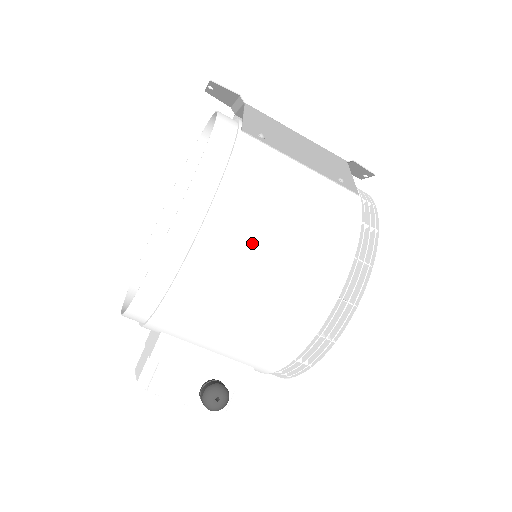
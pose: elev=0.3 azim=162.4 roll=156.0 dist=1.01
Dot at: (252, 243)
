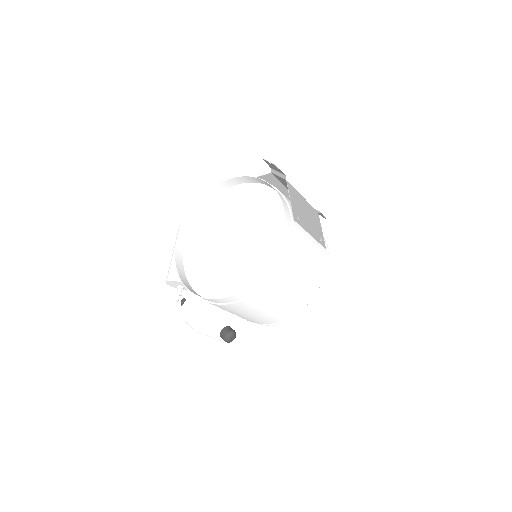
Dot at: (287, 285)
